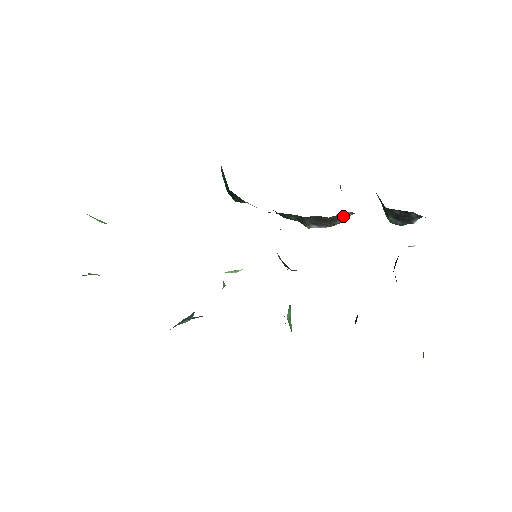
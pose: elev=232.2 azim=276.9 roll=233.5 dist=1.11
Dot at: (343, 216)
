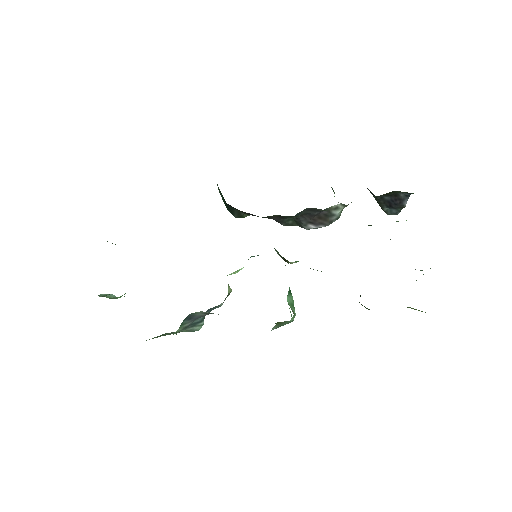
Dot at: (335, 209)
